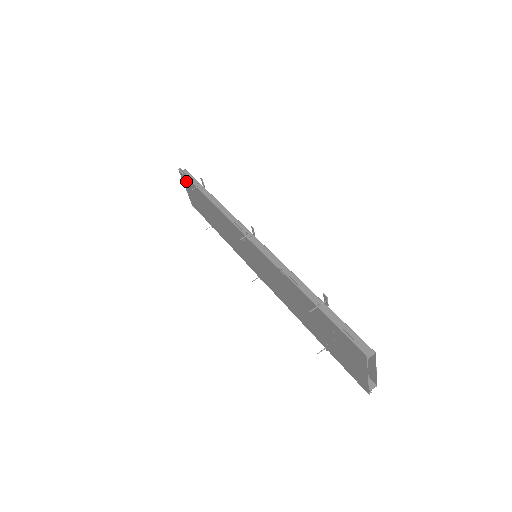
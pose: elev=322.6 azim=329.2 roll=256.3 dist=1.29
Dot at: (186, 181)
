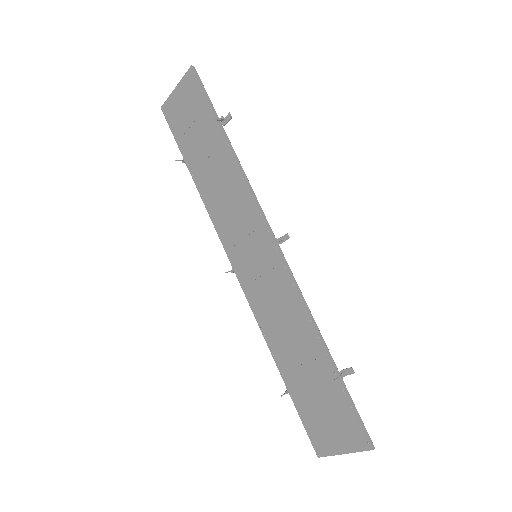
Dot at: (194, 90)
